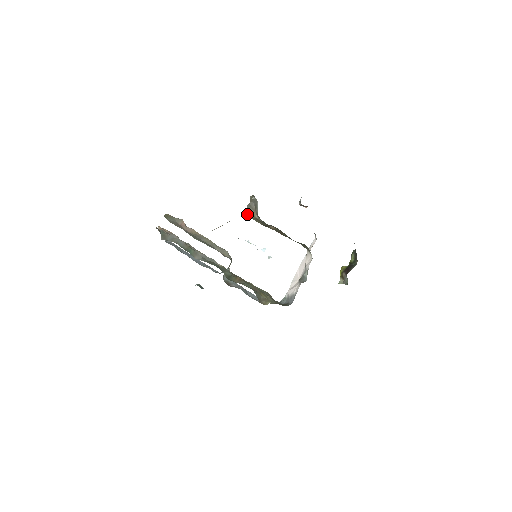
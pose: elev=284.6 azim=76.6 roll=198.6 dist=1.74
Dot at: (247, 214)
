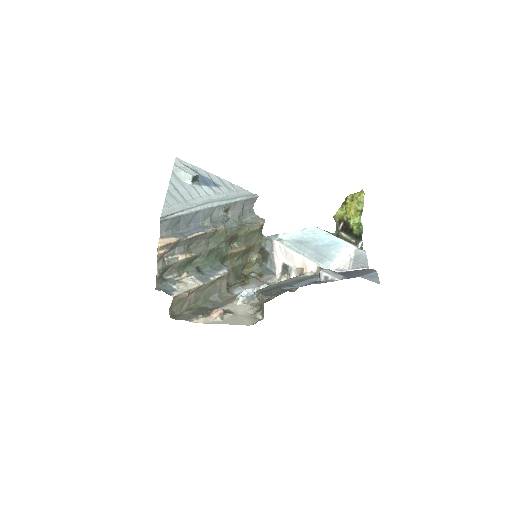
Dot at: (254, 293)
